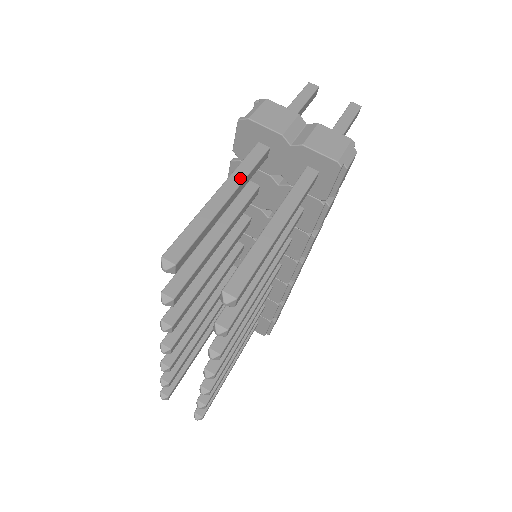
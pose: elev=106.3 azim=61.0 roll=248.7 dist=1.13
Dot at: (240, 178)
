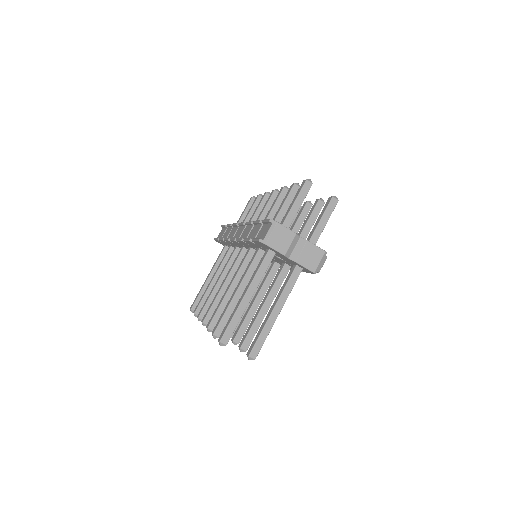
Dot at: (258, 282)
